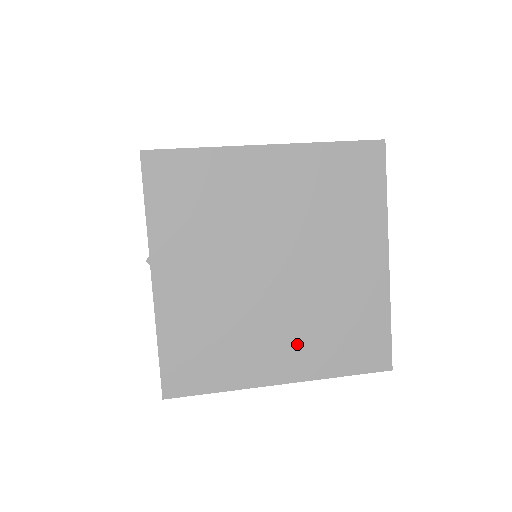
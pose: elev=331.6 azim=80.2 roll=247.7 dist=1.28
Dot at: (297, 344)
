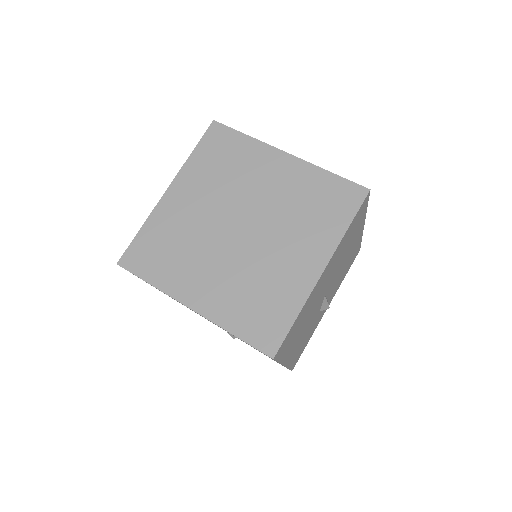
Dot at: (219, 287)
